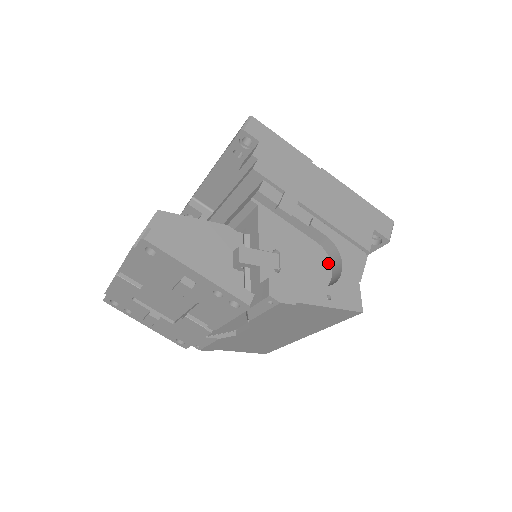
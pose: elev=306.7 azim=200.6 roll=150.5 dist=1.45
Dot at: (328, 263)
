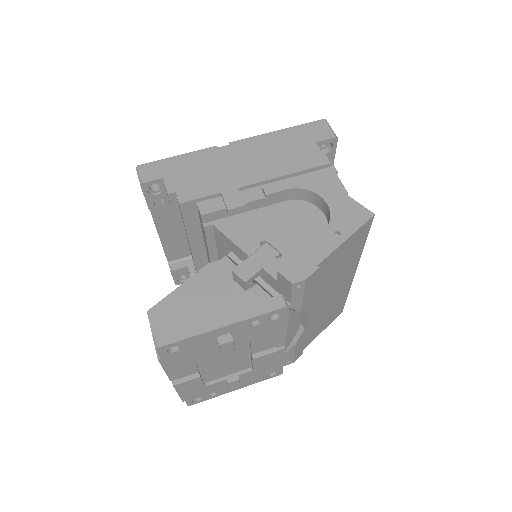
Dot at: (310, 206)
